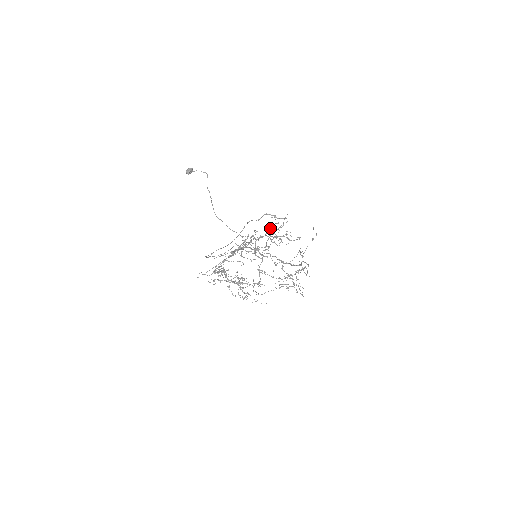
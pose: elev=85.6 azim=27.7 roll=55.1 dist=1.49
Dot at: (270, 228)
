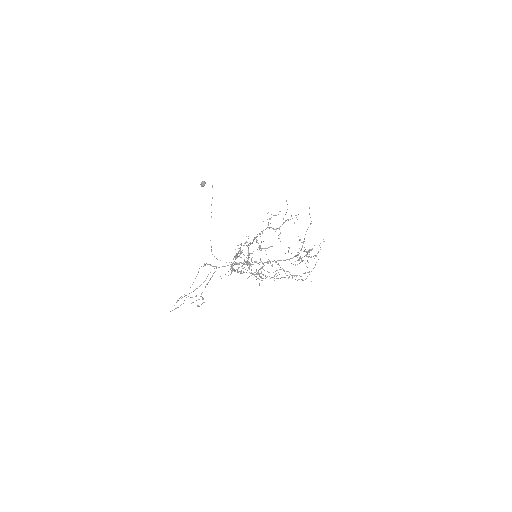
Dot at: (268, 223)
